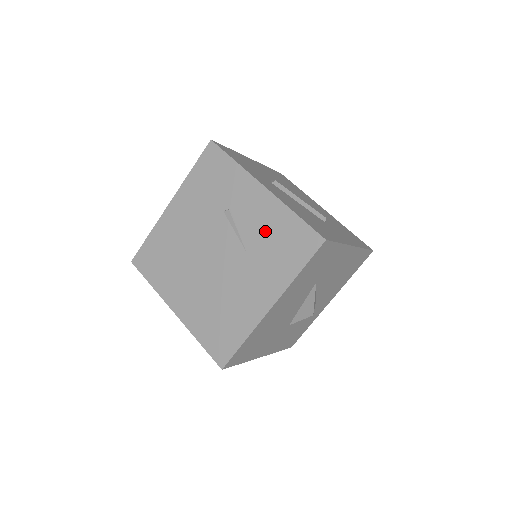
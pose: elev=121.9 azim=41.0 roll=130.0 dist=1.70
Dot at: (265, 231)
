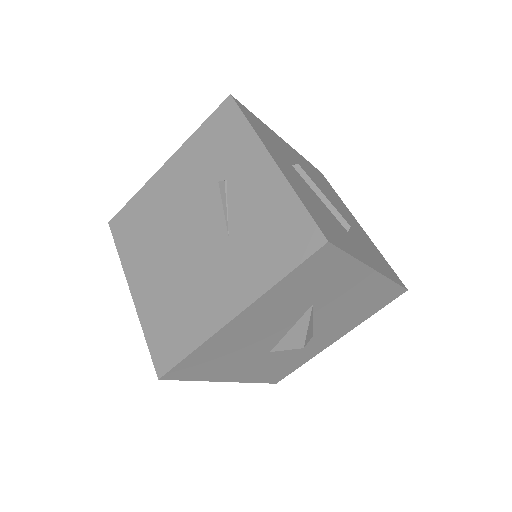
Dot at: (257, 215)
